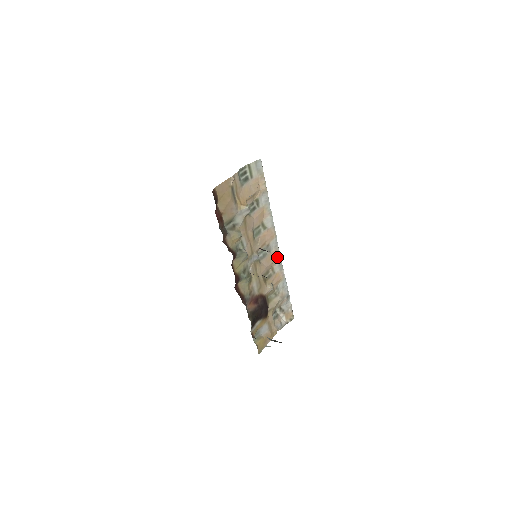
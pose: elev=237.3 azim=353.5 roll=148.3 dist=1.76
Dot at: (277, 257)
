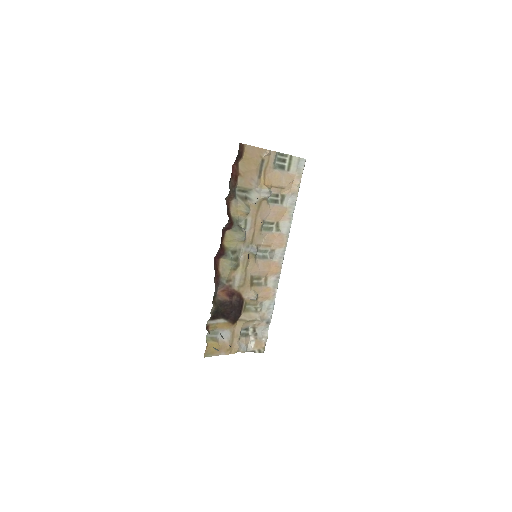
Dot at: (277, 270)
